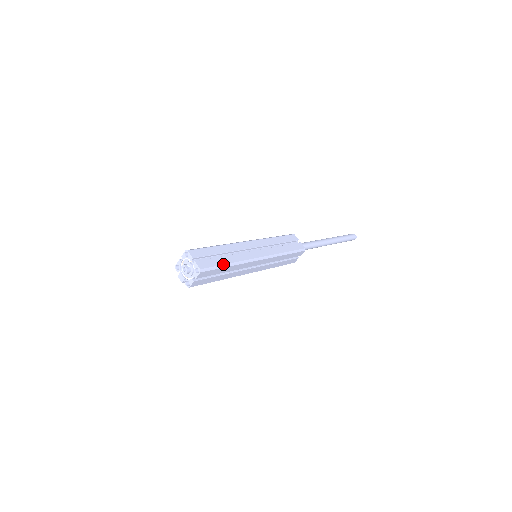
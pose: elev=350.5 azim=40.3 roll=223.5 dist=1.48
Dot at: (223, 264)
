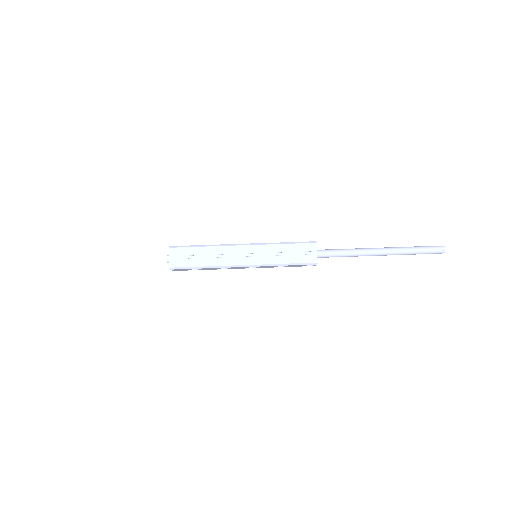
Dot at: (196, 266)
